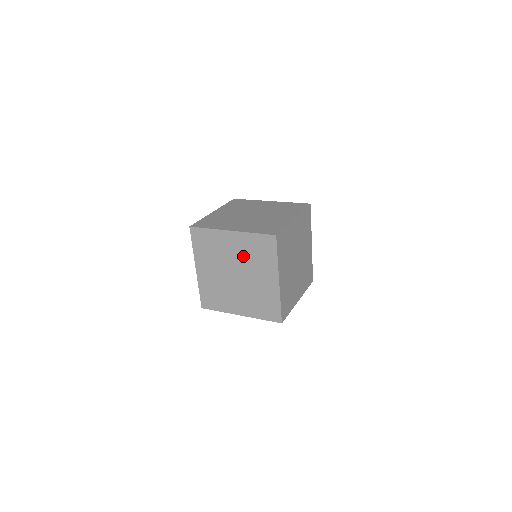
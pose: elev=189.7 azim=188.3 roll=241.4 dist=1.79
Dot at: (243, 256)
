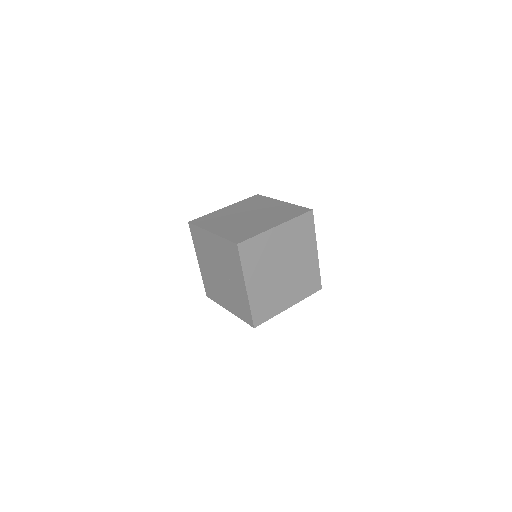
Dot at: (271, 211)
